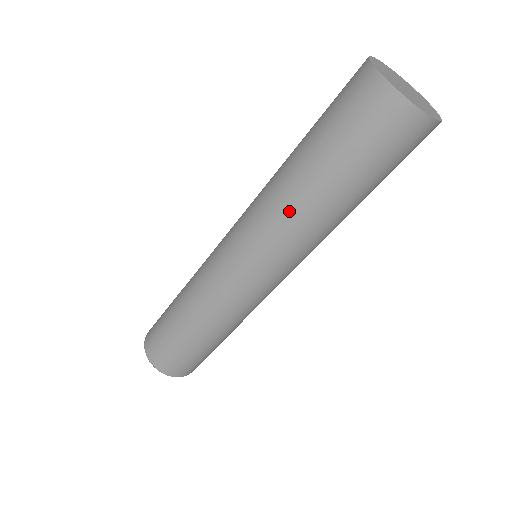
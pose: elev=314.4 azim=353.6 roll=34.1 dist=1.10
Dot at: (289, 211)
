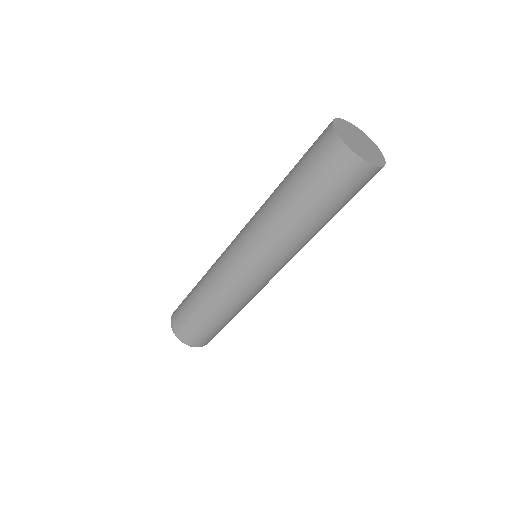
Dot at: (271, 218)
